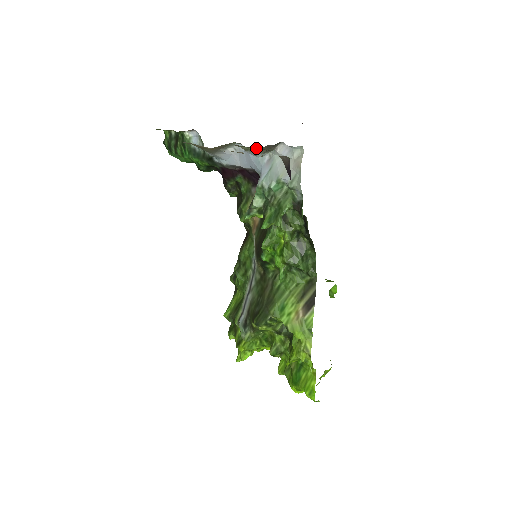
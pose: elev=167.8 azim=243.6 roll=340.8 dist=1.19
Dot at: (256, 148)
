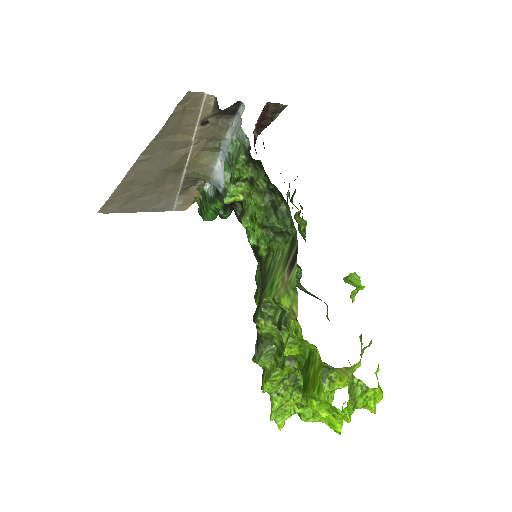
Dot at: (217, 131)
